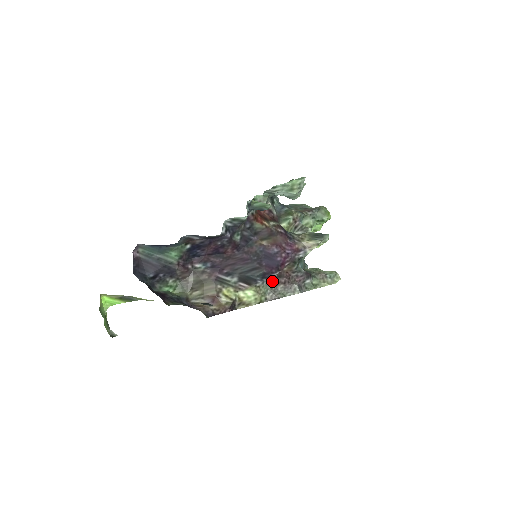
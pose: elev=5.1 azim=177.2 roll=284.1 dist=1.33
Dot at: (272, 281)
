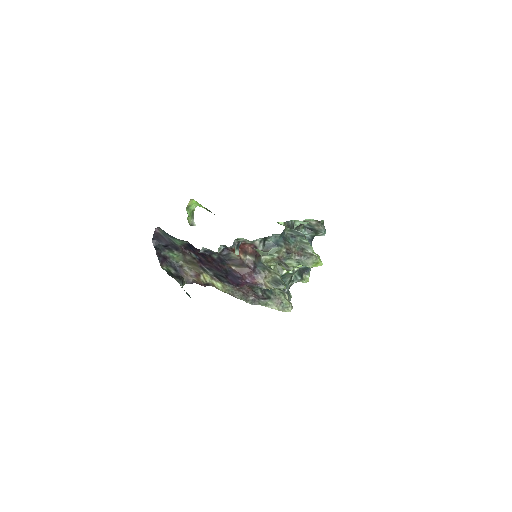
Dot at: (235, 287)
